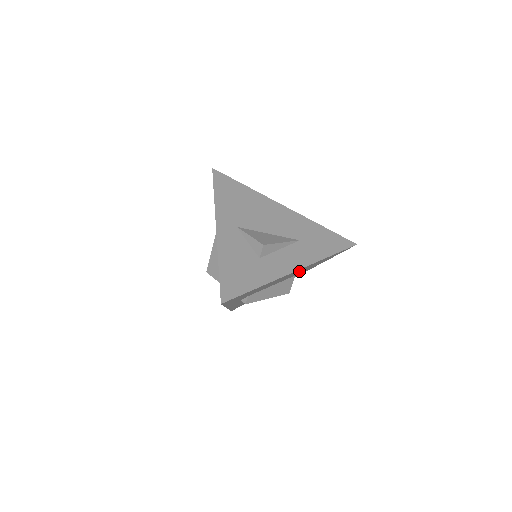
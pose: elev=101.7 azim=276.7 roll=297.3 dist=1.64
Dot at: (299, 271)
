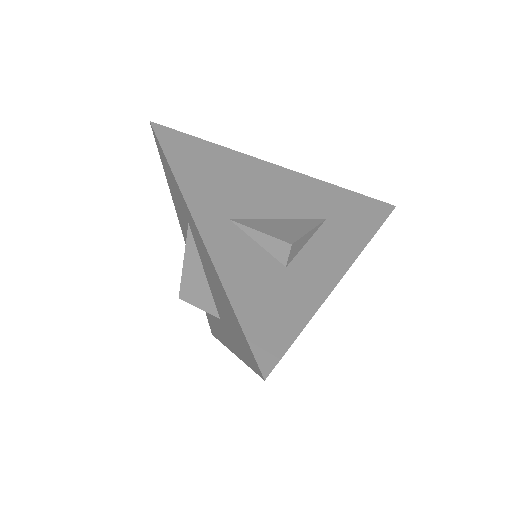
Dot at: occluded
